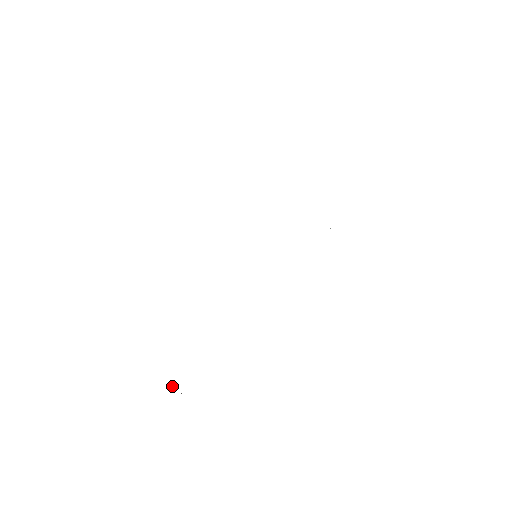
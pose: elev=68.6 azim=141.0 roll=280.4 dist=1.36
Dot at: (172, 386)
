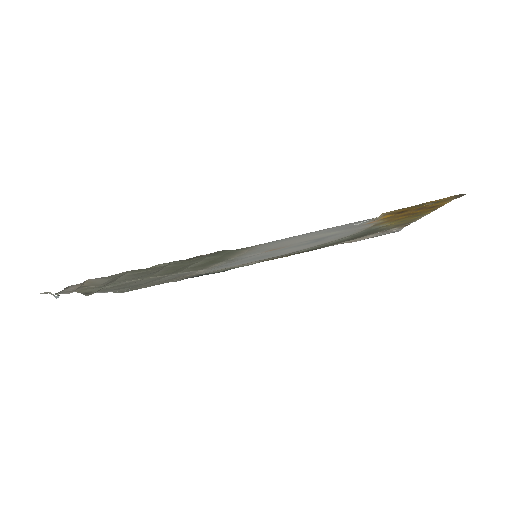
Dot at: (58, 294)
